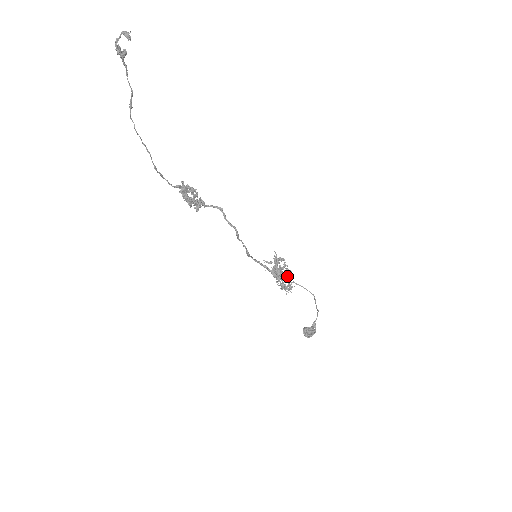
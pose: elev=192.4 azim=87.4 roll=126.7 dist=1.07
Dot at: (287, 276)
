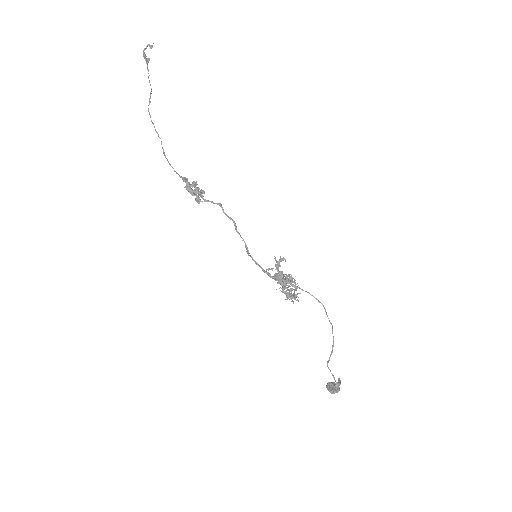
Dot at: (291, 285)
